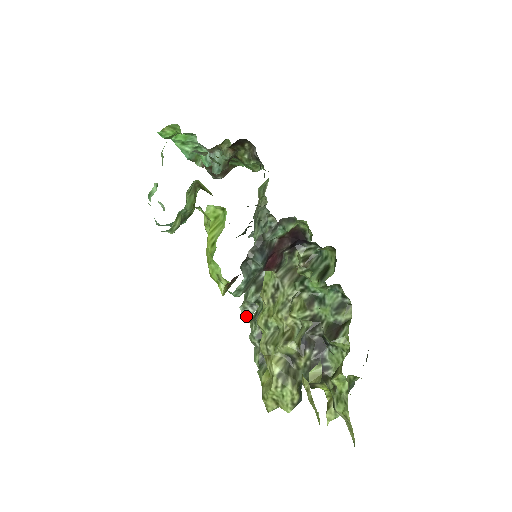
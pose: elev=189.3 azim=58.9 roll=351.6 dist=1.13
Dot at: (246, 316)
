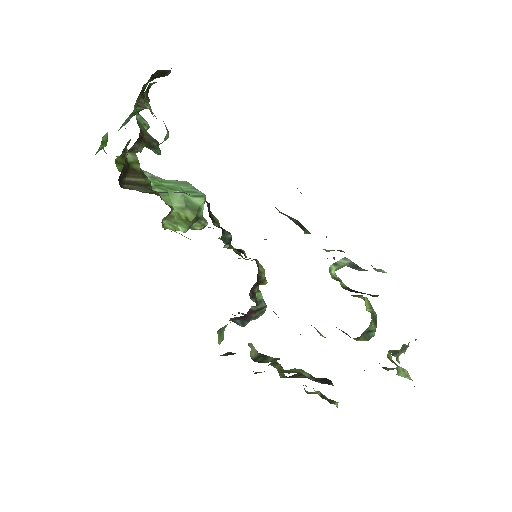
Dot at: occluded
